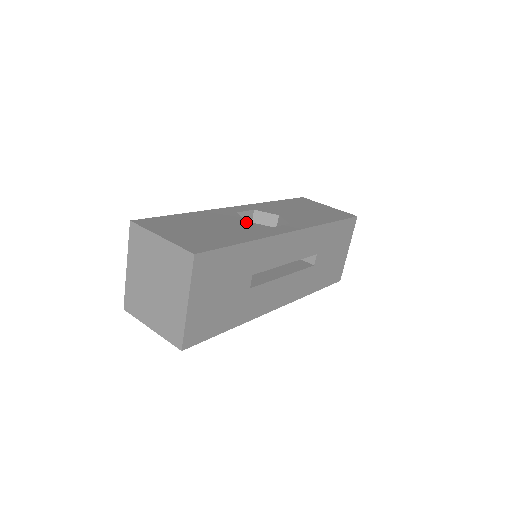
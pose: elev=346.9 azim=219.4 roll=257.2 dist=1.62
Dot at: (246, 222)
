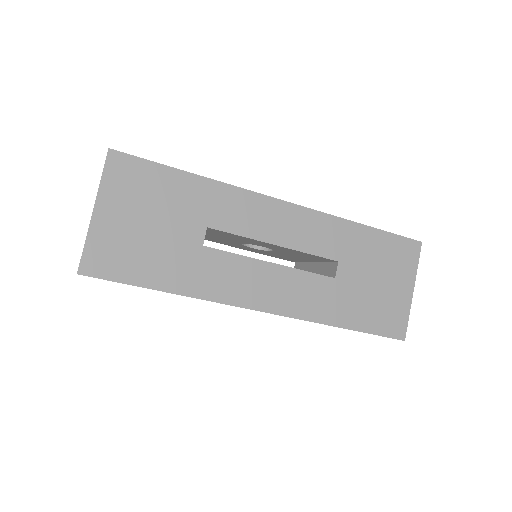
Dot at: occluded
